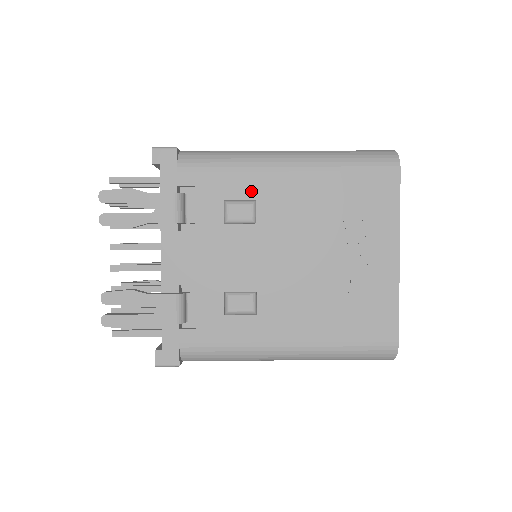
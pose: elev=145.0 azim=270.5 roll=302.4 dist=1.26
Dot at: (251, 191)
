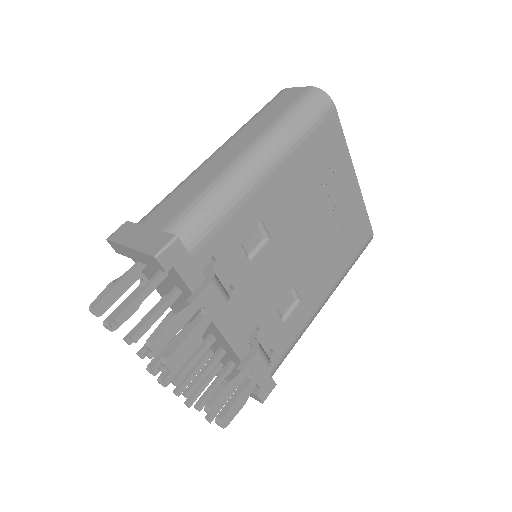
Dot at: (255, 217)
